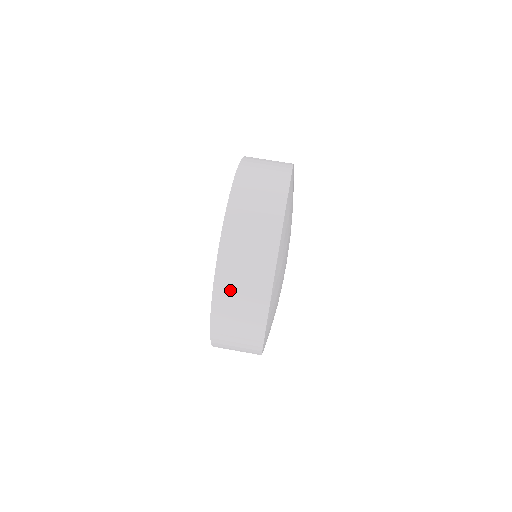
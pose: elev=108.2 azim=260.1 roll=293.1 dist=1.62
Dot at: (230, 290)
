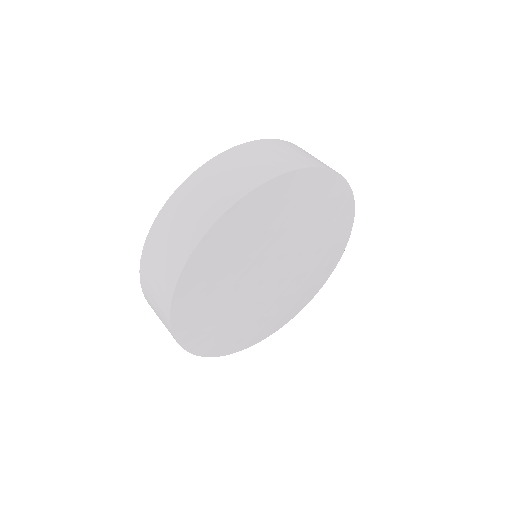
Dot at: (184, 202)
